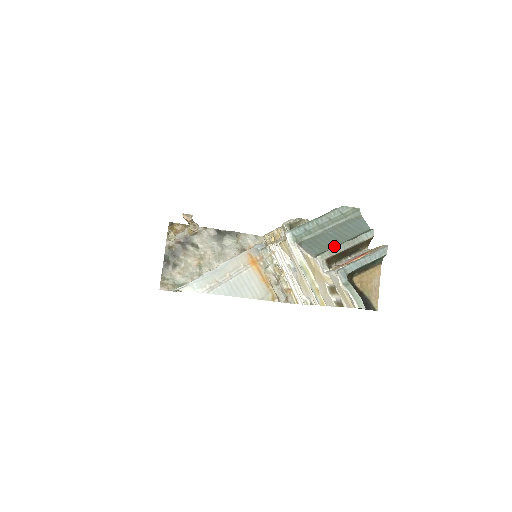
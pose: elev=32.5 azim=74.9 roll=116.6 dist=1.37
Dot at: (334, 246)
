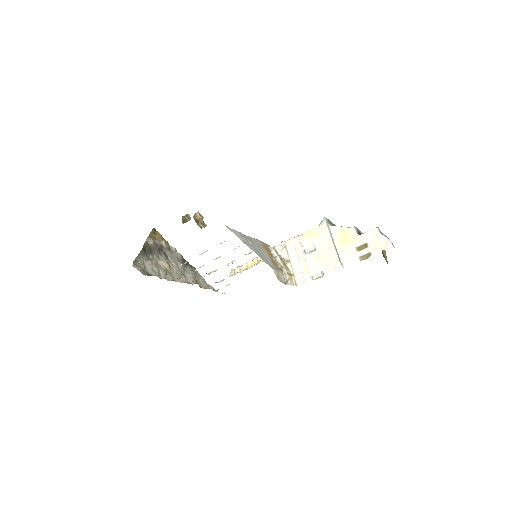
Dot at: occluded
